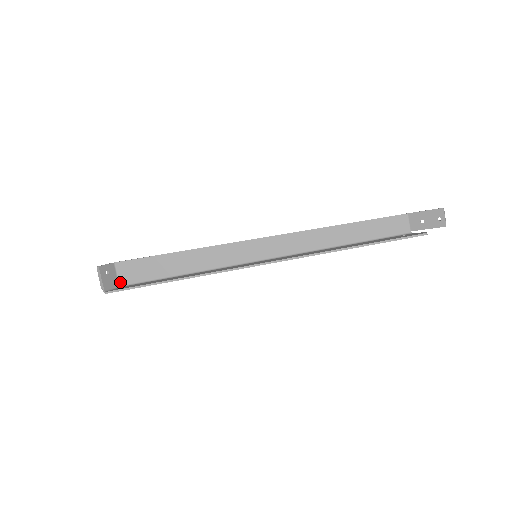
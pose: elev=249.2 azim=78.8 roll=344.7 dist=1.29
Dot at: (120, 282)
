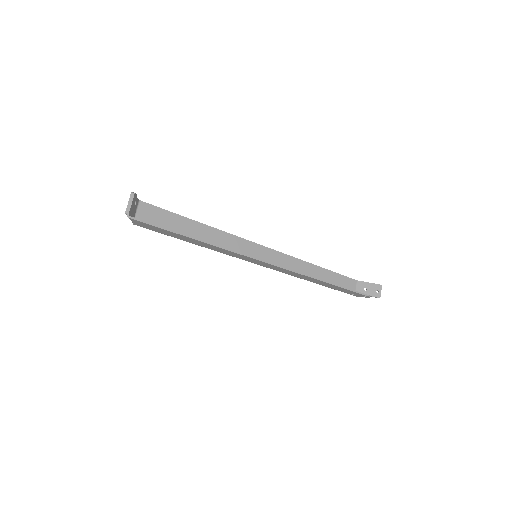
Dot at: occluded
